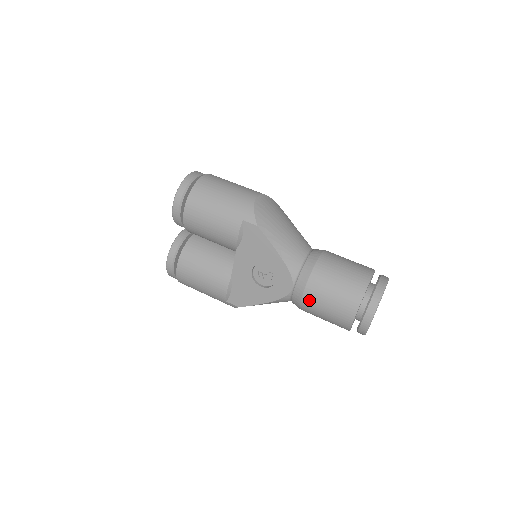
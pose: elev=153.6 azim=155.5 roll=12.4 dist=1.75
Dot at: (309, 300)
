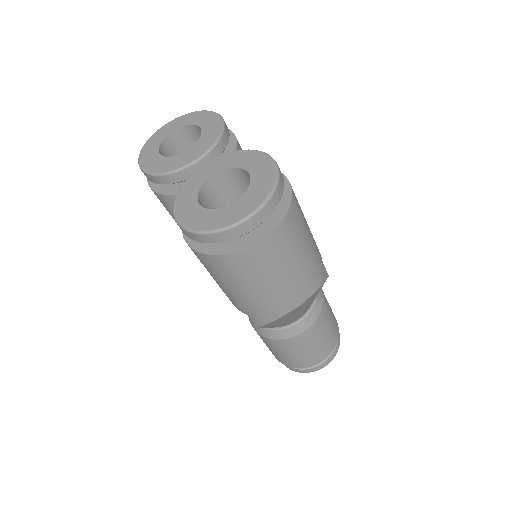
Dot at: occluded
